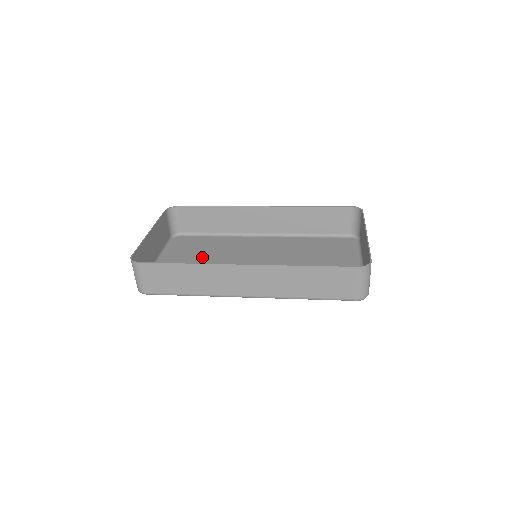
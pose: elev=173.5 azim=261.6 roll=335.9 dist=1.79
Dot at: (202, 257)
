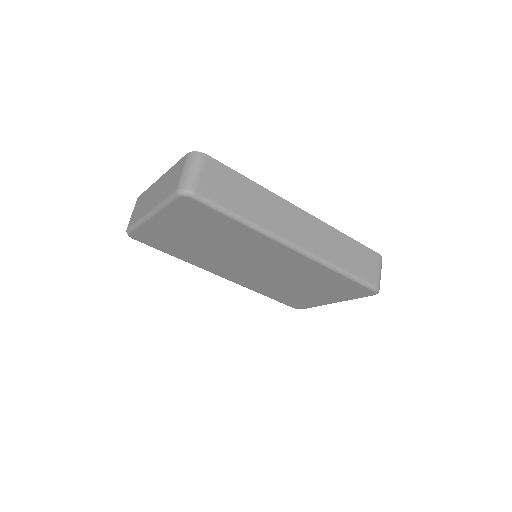
Dot at: (193, 241)
